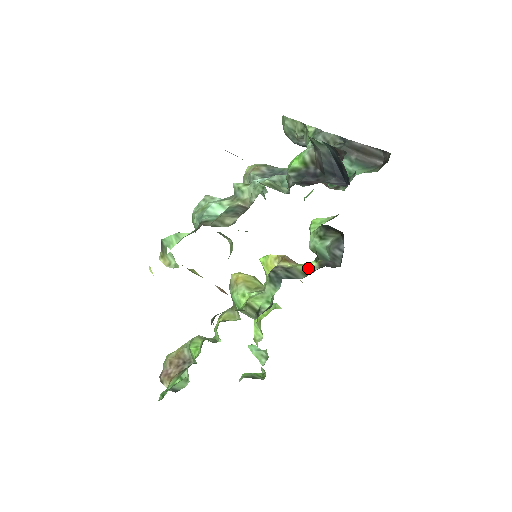
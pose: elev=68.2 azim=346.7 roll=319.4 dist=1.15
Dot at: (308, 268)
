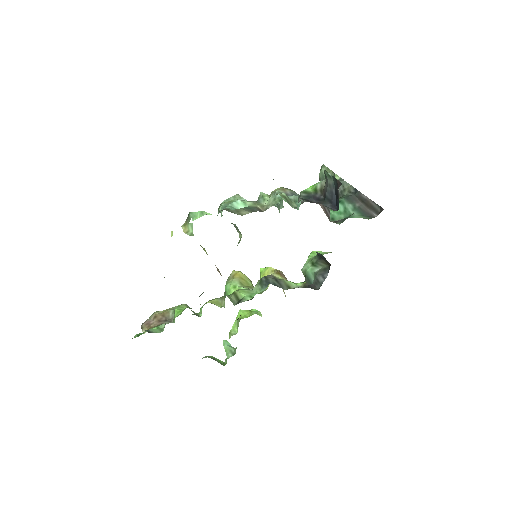
Dot at: (294, 285)
